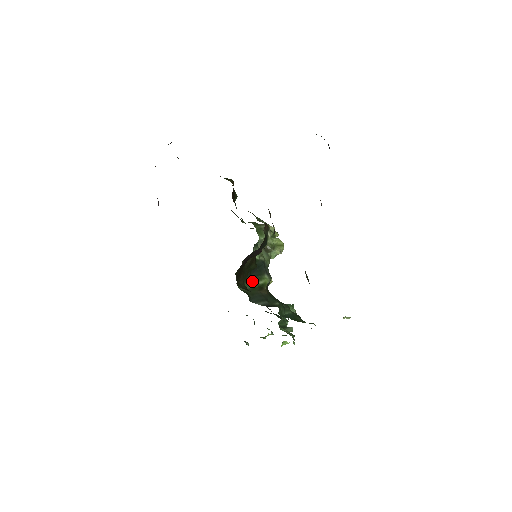
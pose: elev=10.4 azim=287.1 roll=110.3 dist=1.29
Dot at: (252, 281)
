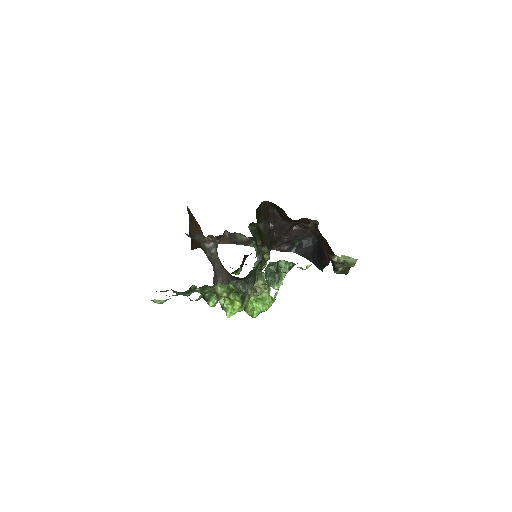
Dot at: occluded
